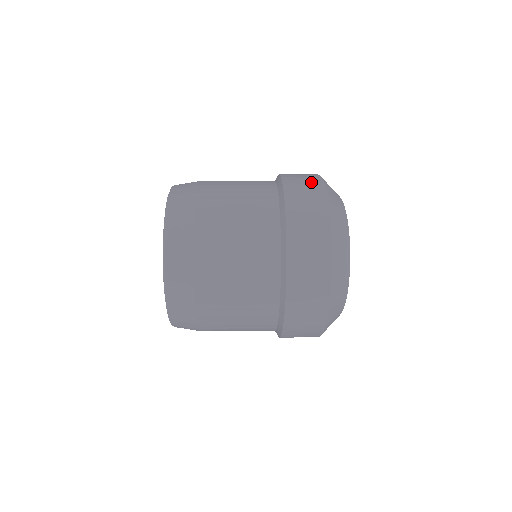
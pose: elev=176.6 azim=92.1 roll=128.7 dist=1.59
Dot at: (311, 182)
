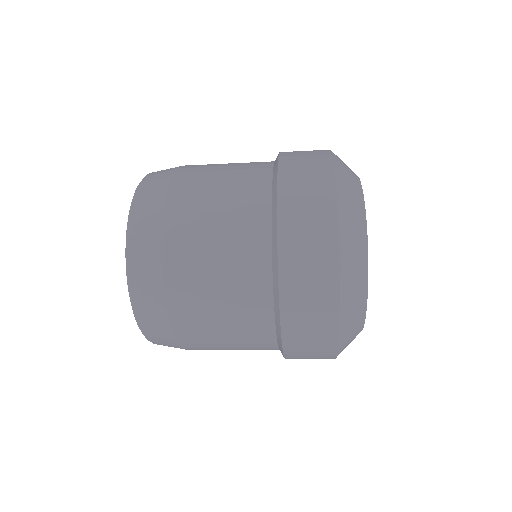
Dot at: (316, 157)
